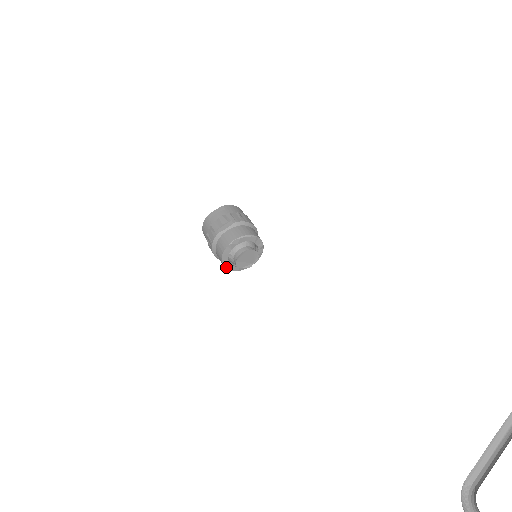
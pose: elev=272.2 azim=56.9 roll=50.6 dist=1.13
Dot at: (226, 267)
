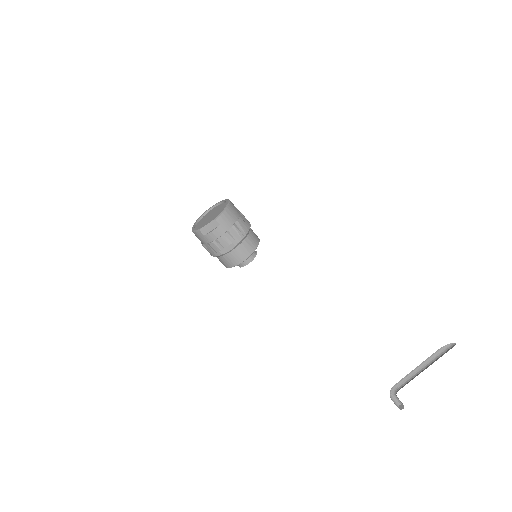
Dot at: occluded
